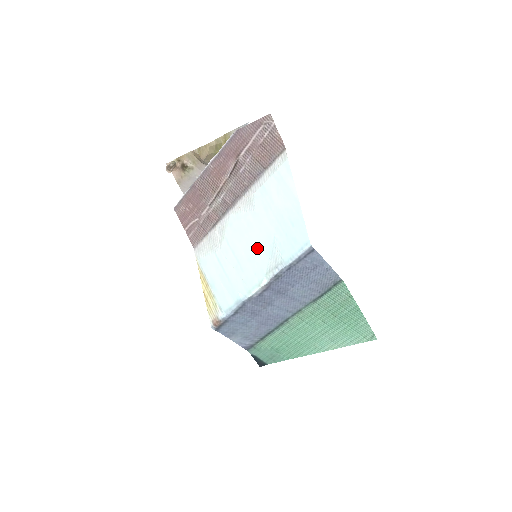
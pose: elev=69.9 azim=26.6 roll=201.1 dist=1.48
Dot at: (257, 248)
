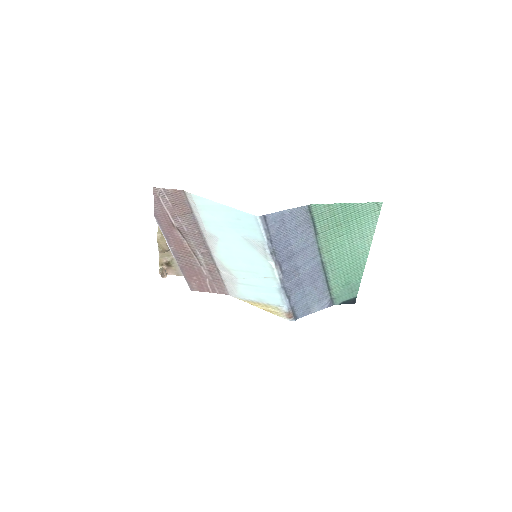
Dot at: (246, 253)
